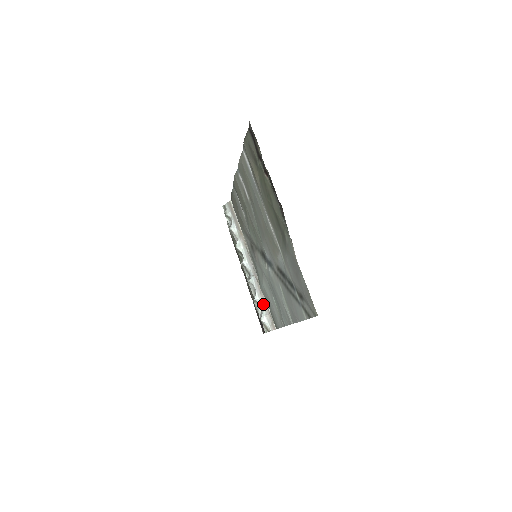
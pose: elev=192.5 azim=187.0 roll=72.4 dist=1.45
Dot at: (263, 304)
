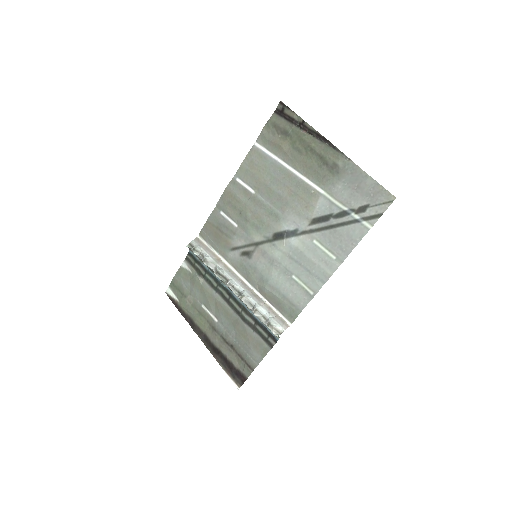
Dot at: (266, 310)
